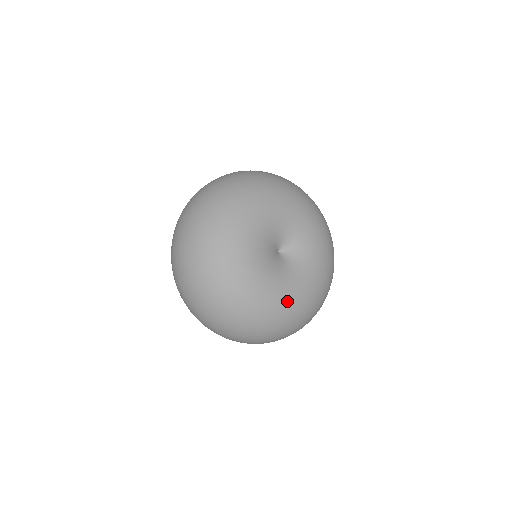
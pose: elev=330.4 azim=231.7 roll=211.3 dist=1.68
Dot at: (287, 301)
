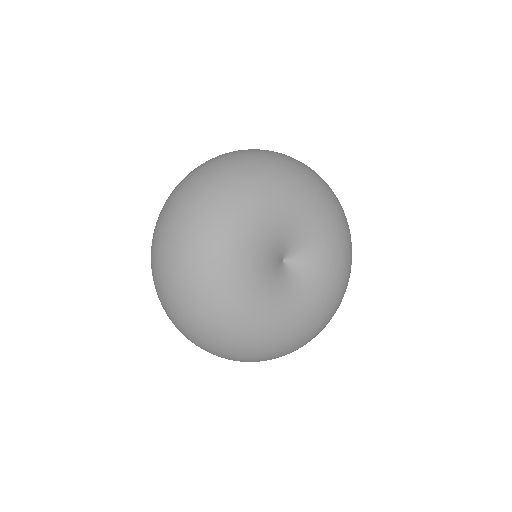
Dot at: (318, 310)
